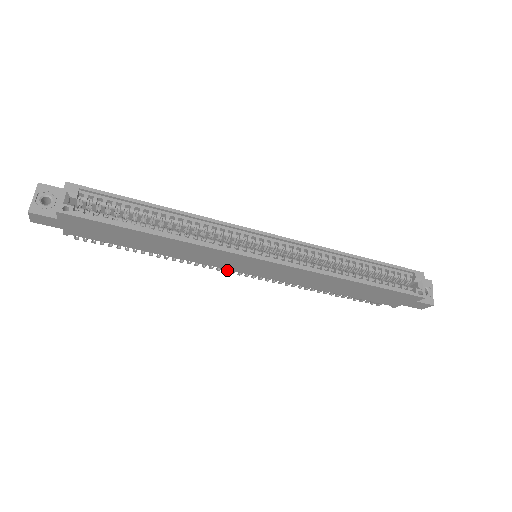
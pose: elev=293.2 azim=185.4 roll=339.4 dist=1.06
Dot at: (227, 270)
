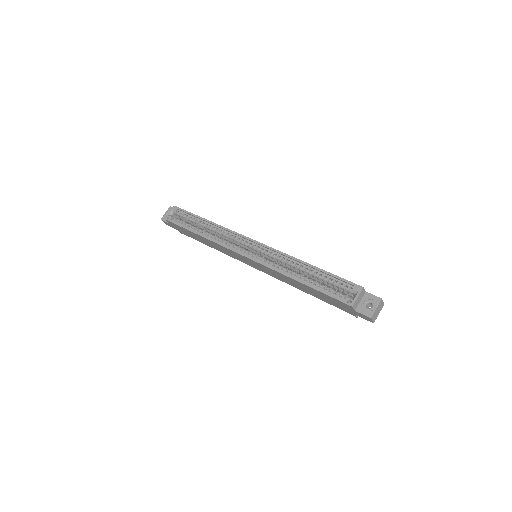
Dot at: occluded
